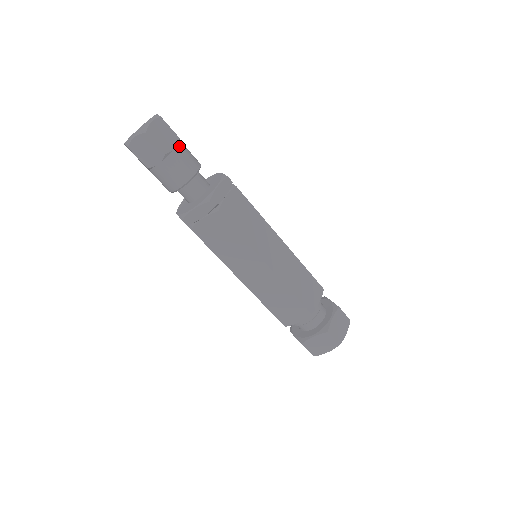
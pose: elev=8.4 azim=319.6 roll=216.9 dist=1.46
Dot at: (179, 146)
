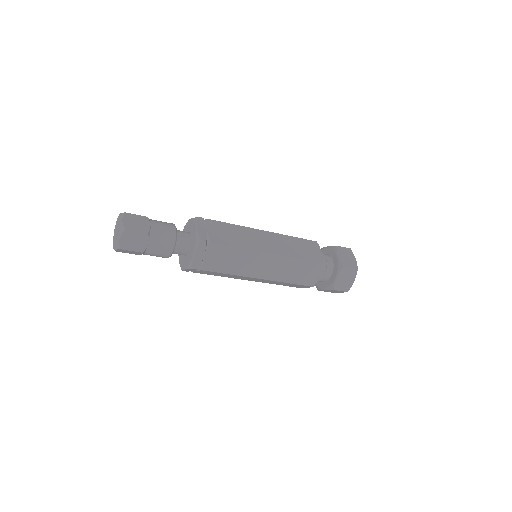
Dot at: (151, 222)
